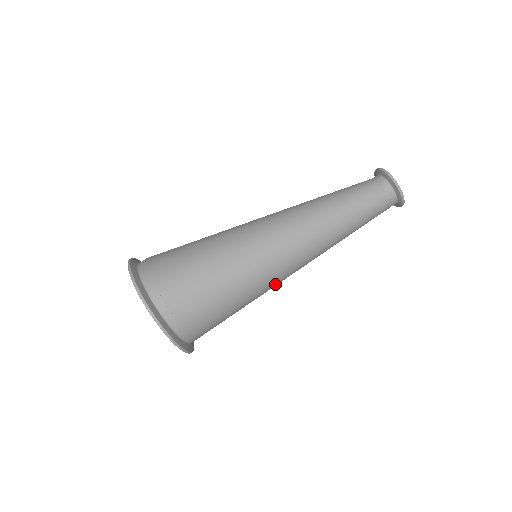
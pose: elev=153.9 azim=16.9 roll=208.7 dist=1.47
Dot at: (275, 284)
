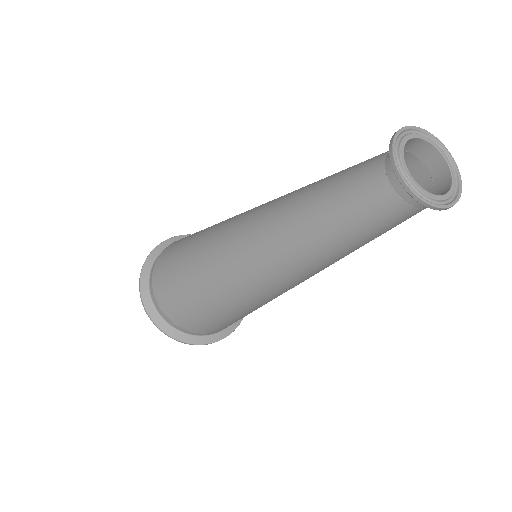
Dot at: (271, 299)
